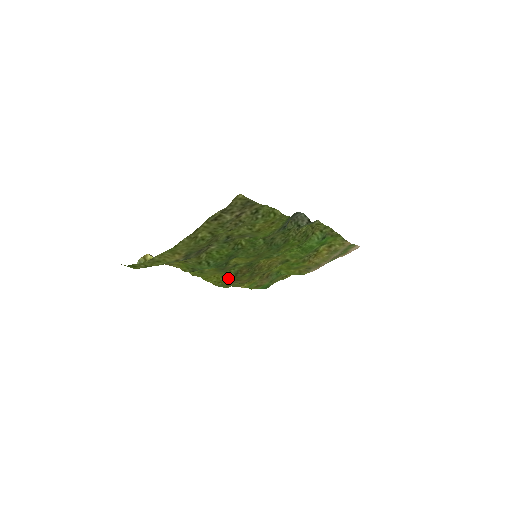
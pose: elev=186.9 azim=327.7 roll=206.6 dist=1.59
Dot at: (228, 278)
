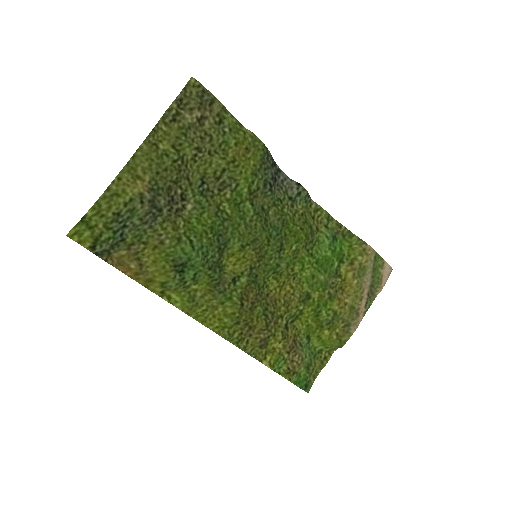
Dot at: (233, 313)
